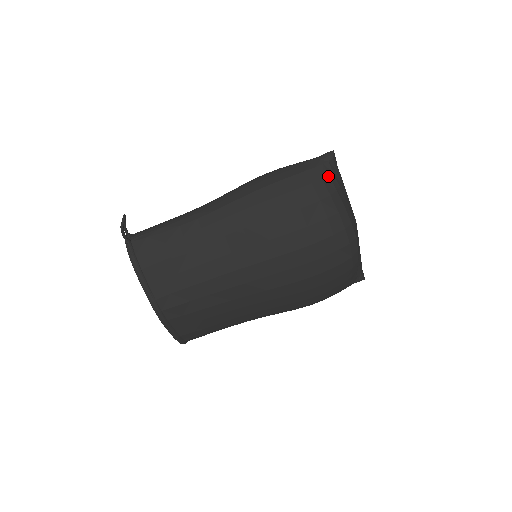
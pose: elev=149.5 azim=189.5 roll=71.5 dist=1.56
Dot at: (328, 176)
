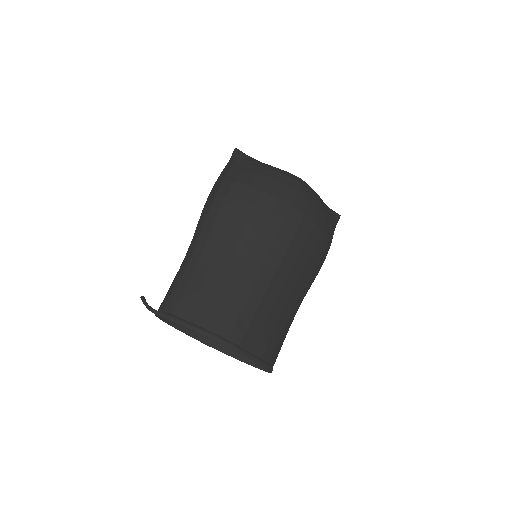
Dot at: (246, 160)
